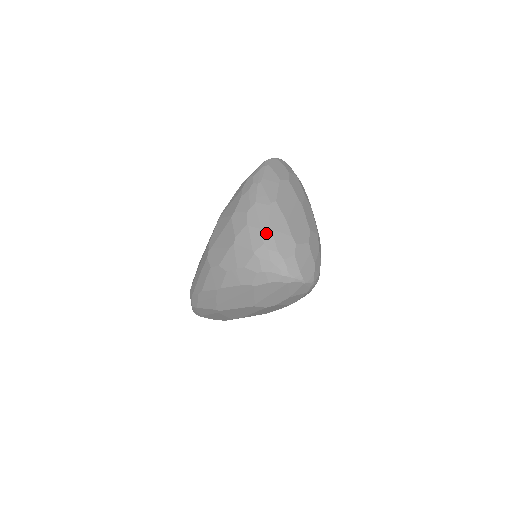
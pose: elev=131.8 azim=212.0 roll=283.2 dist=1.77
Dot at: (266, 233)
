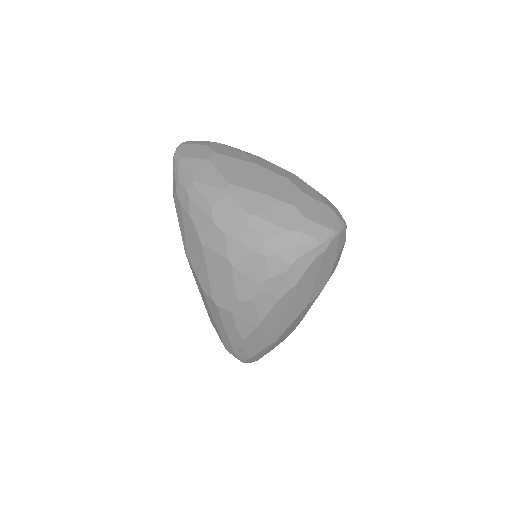
Dot at: (255, 224)
